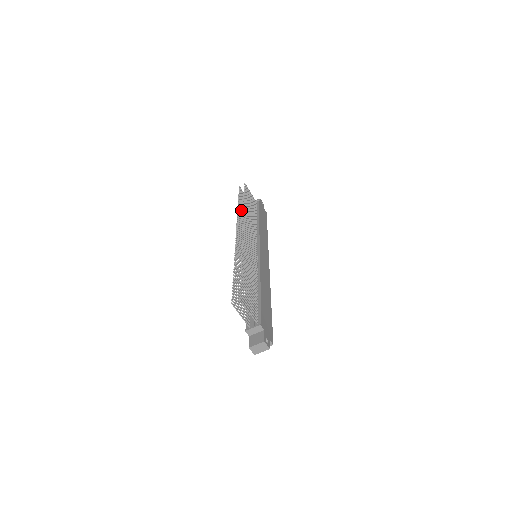
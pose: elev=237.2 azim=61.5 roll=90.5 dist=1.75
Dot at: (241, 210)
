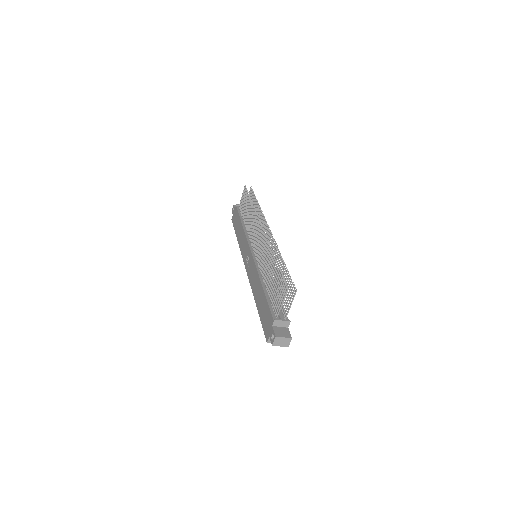
Dot at: (250, 208)
